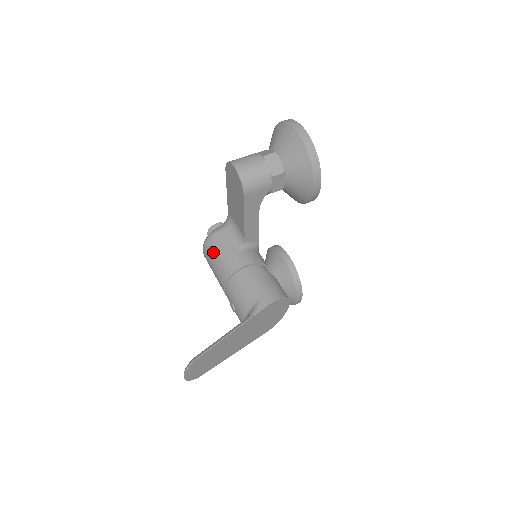
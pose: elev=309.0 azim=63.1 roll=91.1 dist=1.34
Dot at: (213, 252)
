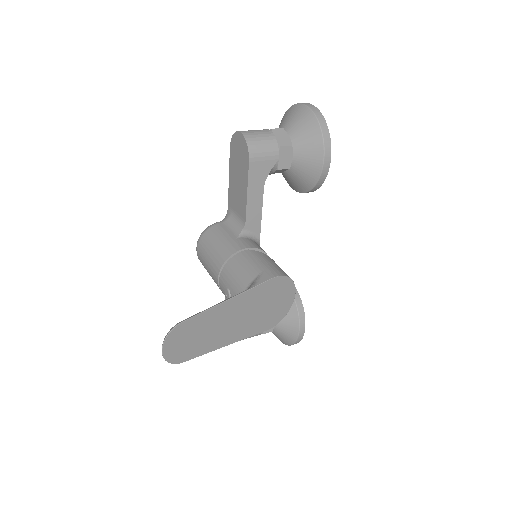
Dot at: (209, 242)
